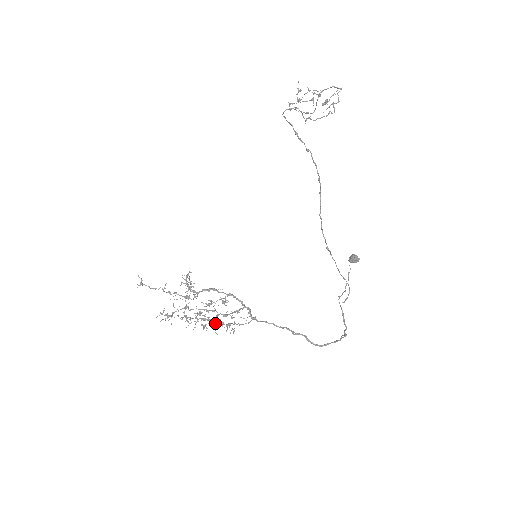
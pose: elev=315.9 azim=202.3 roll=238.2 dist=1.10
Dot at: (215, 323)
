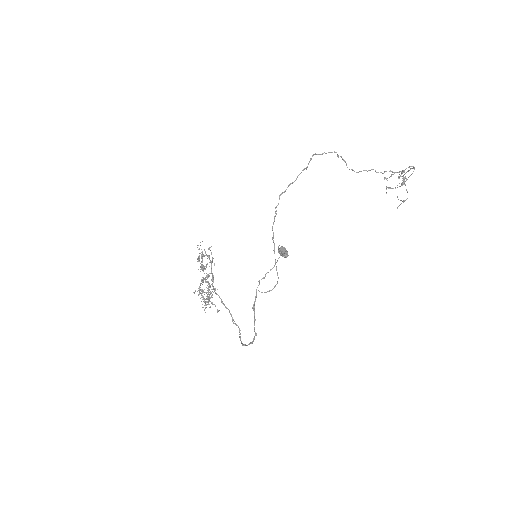
Dot at: occluded
